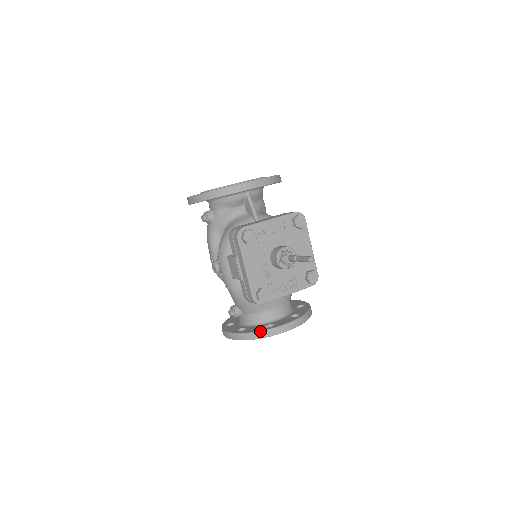
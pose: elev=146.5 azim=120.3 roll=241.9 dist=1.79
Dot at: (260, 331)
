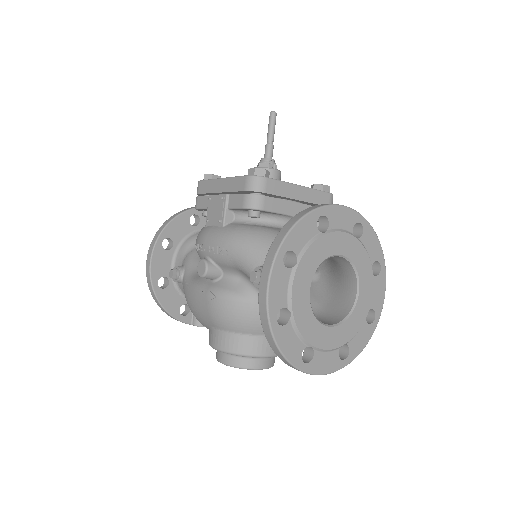
Dot at: (296, 214)
